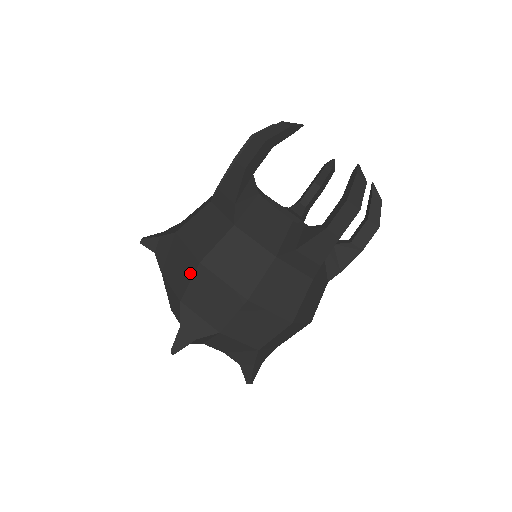
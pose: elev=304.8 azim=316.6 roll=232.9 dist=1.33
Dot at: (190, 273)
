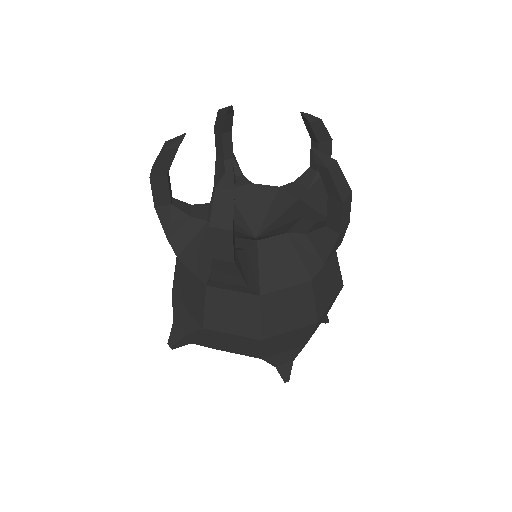
Dot at: (256, 346)
